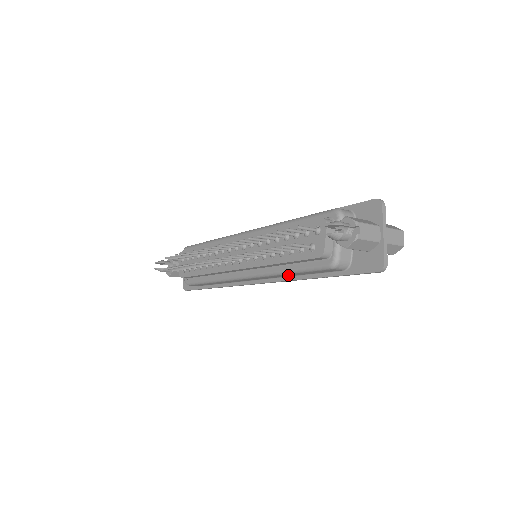
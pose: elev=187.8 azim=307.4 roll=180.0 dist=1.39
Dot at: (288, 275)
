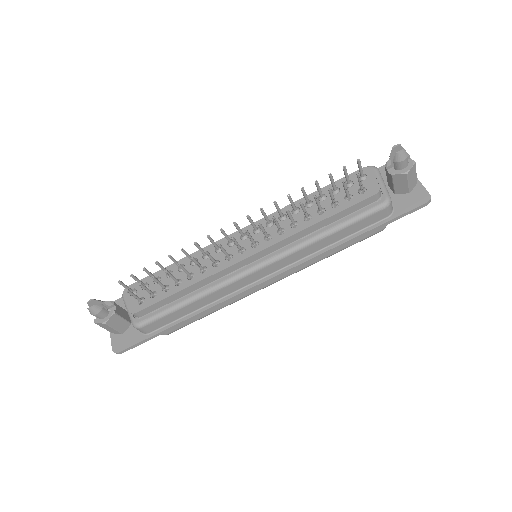
Dot at: (320, 245)
